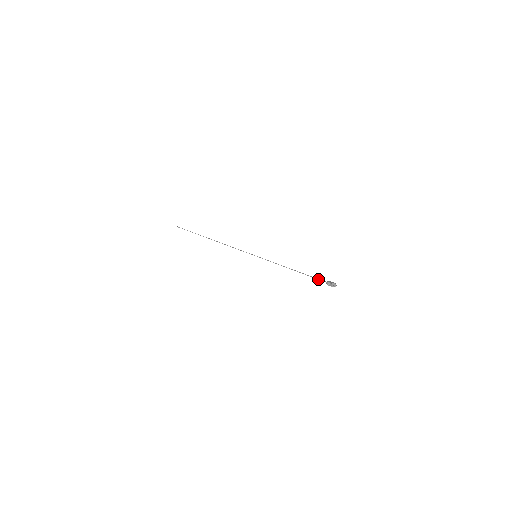
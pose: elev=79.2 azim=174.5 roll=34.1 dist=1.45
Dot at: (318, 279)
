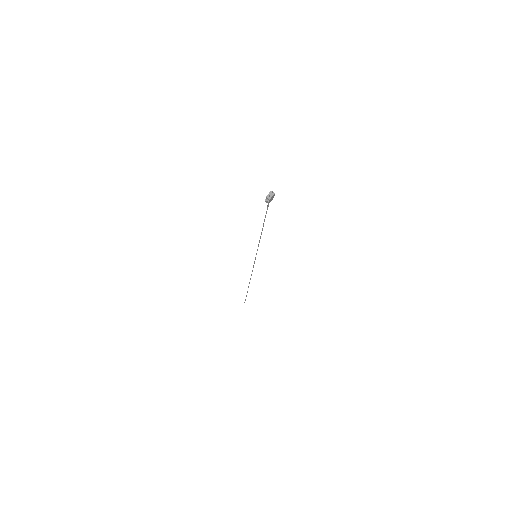
Dot at: occluded
